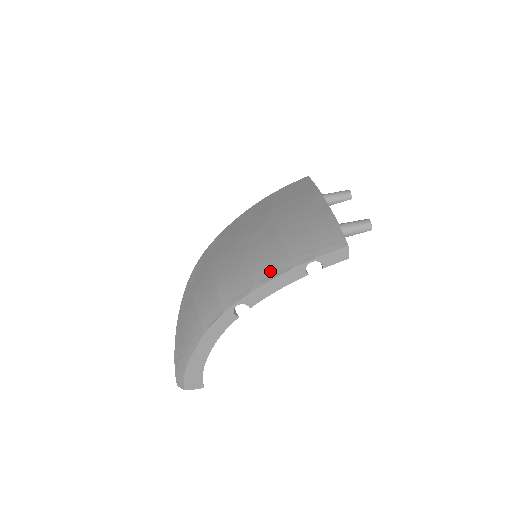
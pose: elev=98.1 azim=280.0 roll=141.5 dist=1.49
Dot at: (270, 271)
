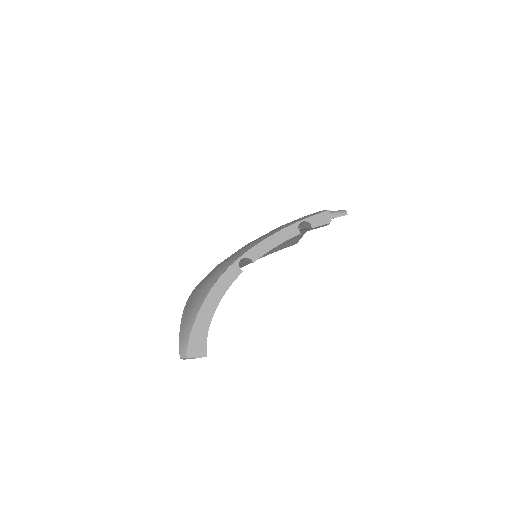
Dot at: (269, 234)
